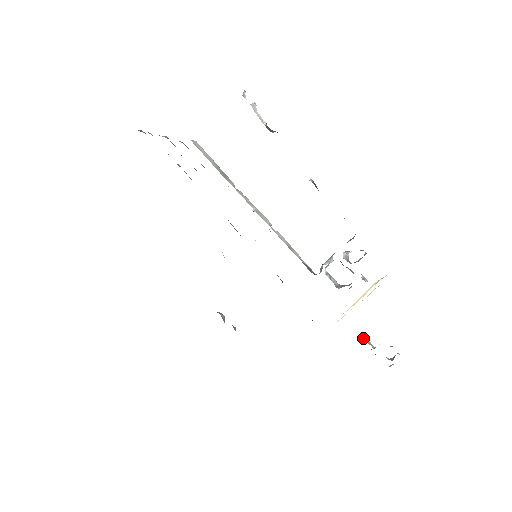
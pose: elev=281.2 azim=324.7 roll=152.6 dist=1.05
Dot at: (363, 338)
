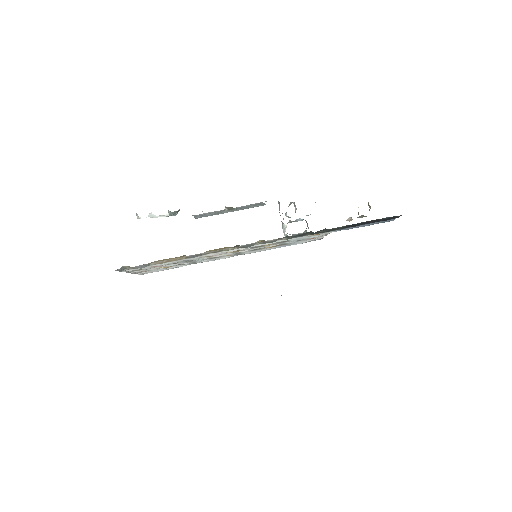
Dot at: (348, 219)
